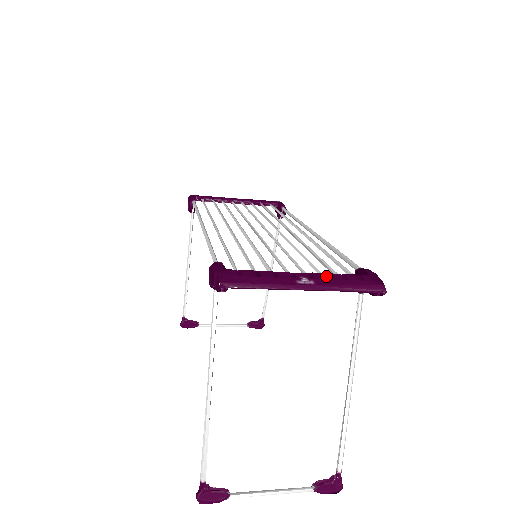
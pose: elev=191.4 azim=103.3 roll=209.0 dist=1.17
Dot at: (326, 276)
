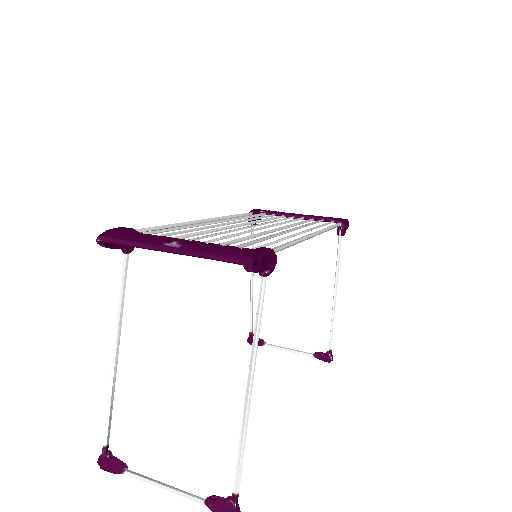
Dot at: (201, 244)
